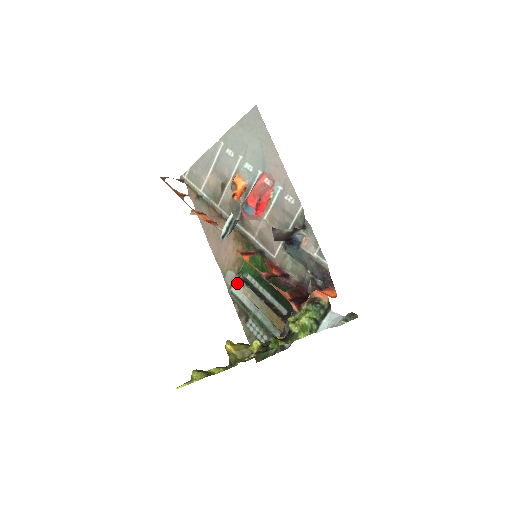
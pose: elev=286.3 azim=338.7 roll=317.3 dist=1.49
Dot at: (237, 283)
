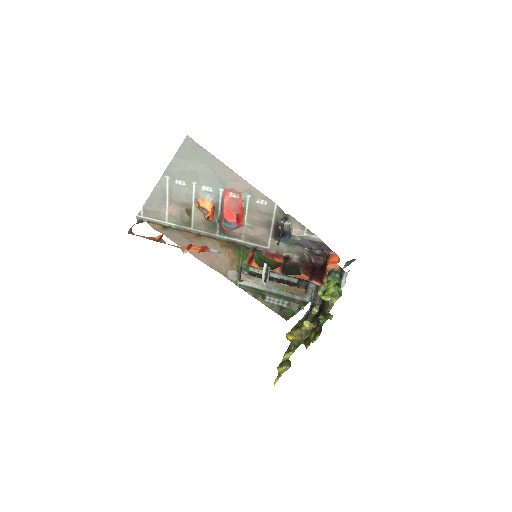
Dot at: (245, 279)
